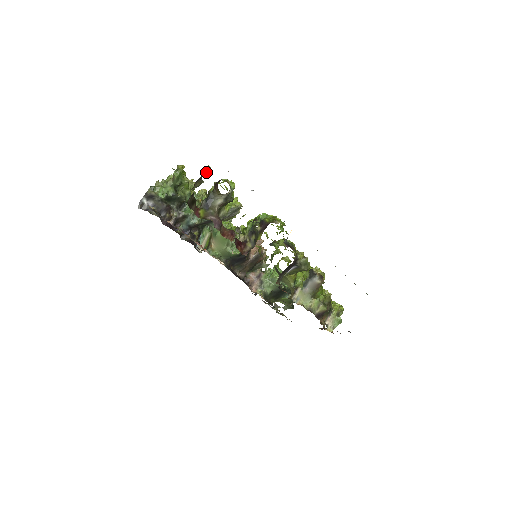
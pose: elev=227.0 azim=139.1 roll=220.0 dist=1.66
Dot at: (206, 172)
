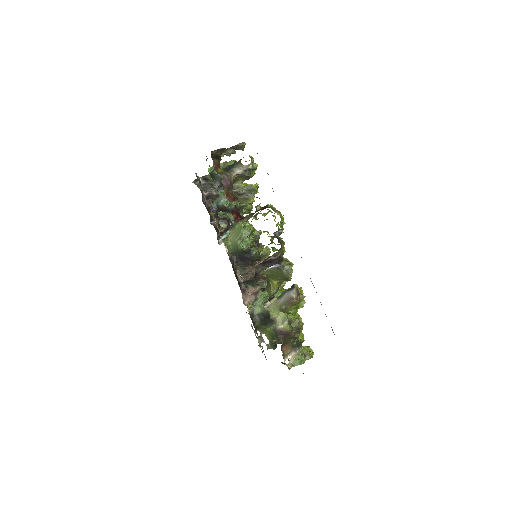
Dot at: (240, 145)
